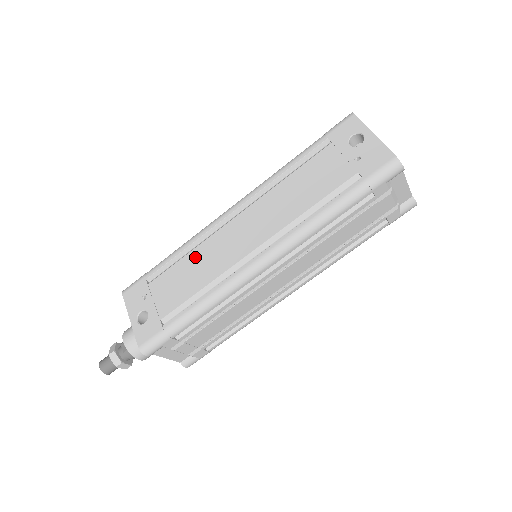
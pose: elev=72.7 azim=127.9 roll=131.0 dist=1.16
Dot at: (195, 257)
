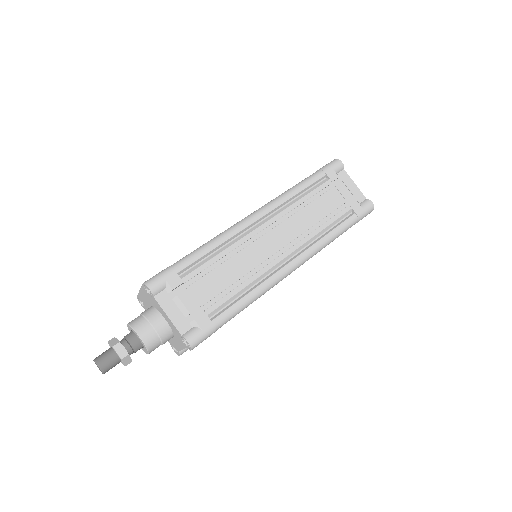
Dot at: occluded
